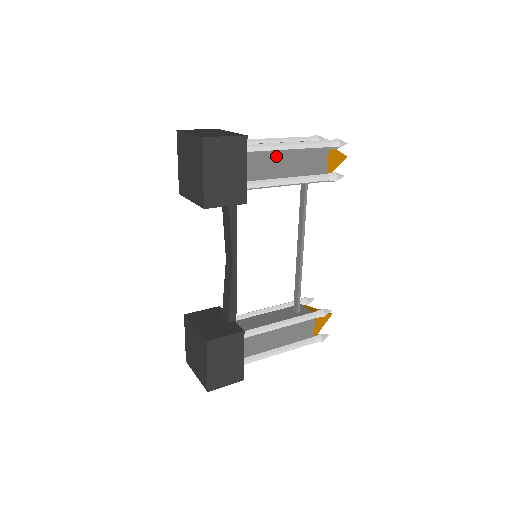
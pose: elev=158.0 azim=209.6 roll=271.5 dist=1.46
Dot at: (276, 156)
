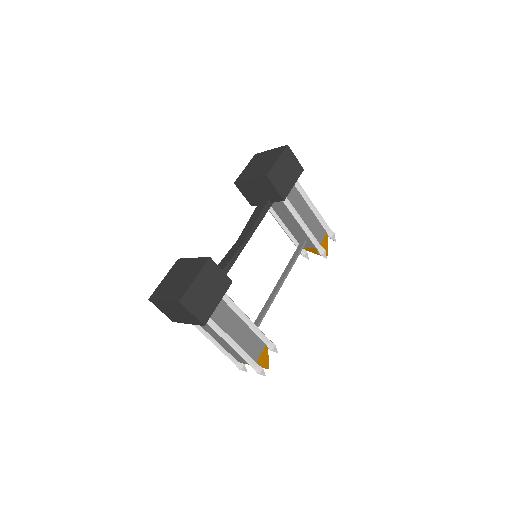
Dot at: (304, 203)
